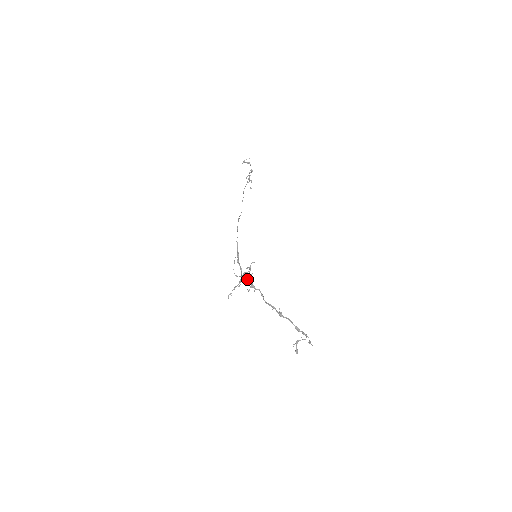
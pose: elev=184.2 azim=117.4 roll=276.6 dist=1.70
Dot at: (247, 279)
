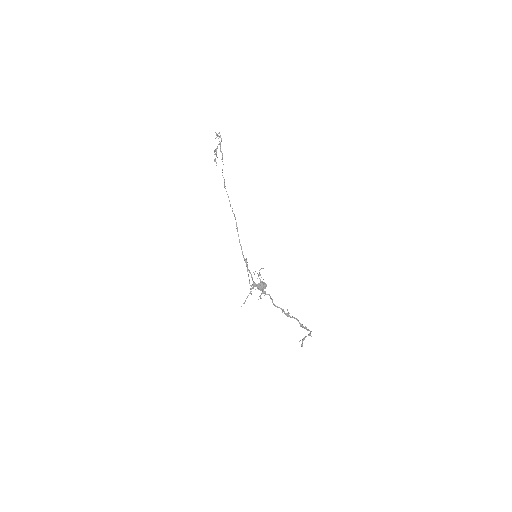
Dot at: (263, 289)
